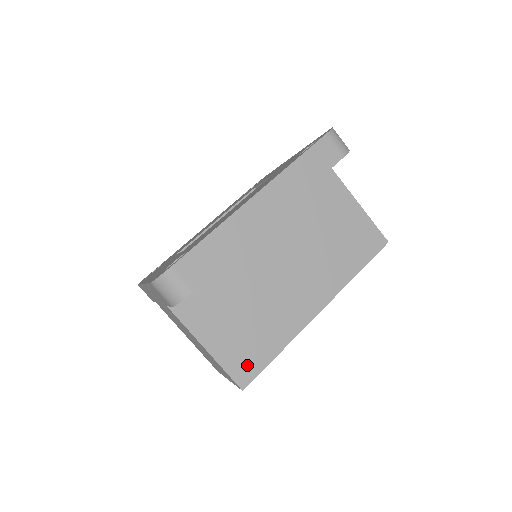
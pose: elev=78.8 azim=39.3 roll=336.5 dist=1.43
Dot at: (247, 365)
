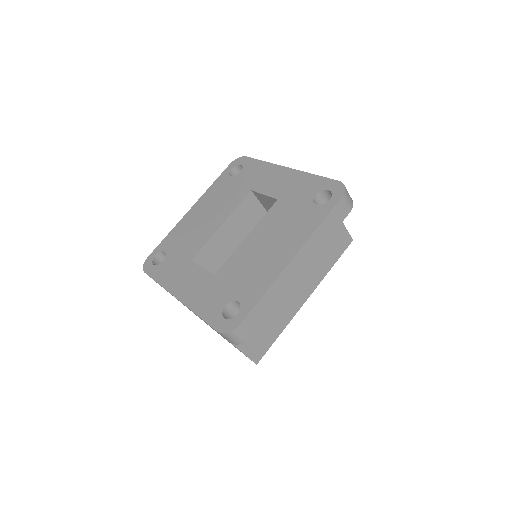
Dot at: (260, 348)
